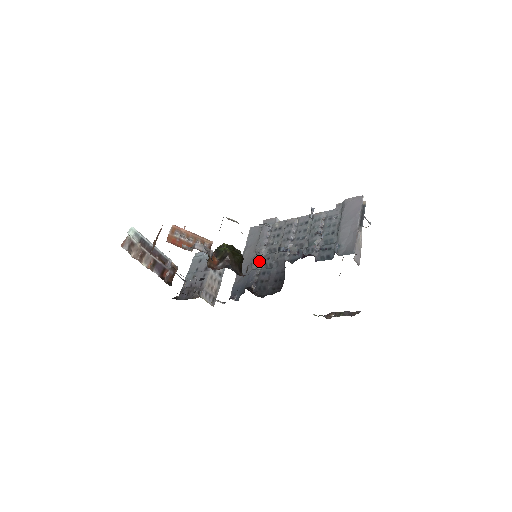
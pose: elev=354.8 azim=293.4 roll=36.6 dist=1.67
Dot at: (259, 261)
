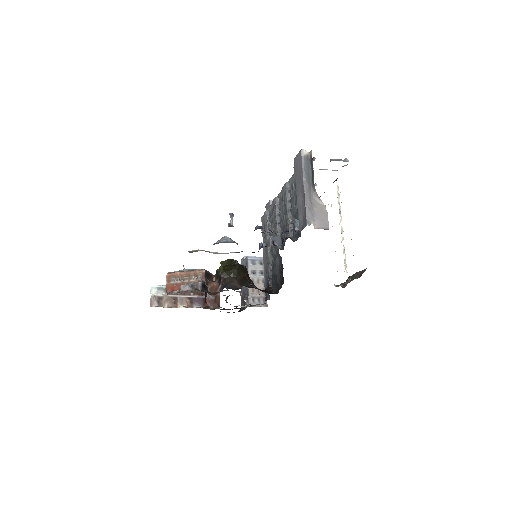
Dot at: (268, 255)
